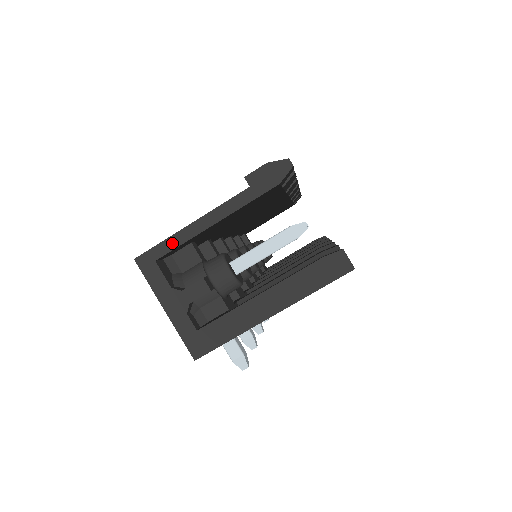
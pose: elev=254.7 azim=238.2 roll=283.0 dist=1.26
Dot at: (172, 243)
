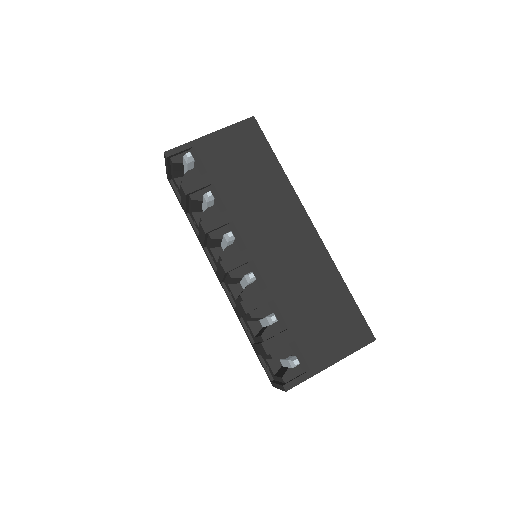
Dot at: occluded
